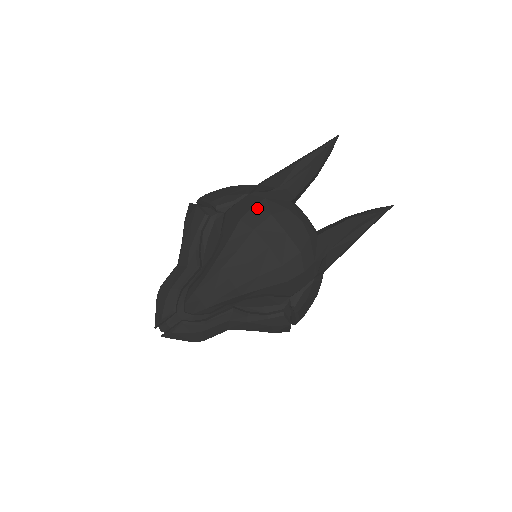
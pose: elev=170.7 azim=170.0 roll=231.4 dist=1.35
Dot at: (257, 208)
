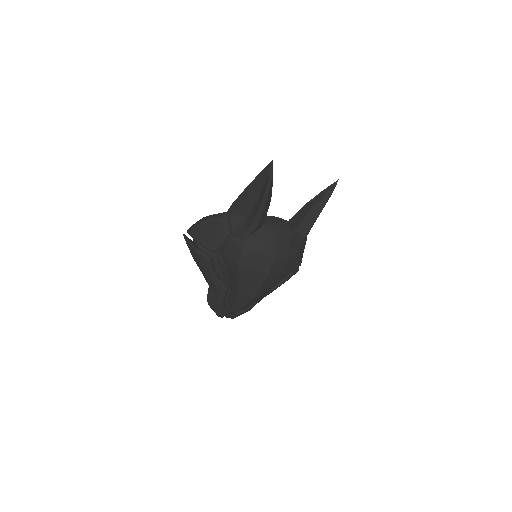
Dot at: (245, 252)
